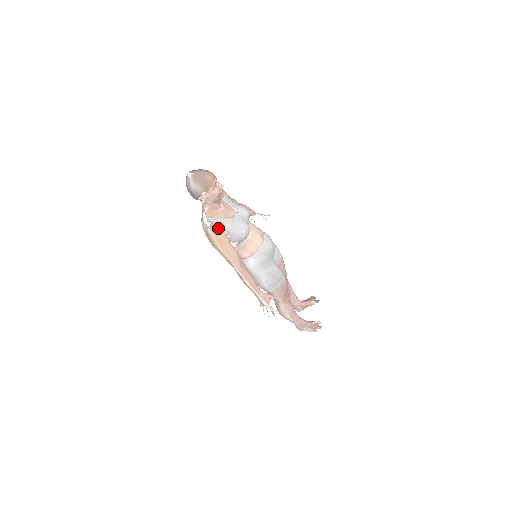
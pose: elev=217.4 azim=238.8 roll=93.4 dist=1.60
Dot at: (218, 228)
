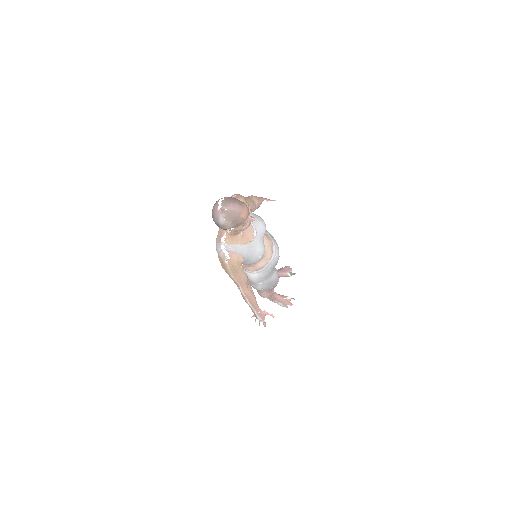
Dot at: (236, 259)
